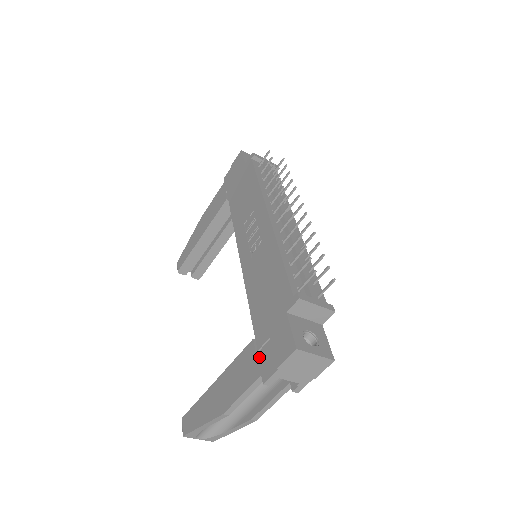
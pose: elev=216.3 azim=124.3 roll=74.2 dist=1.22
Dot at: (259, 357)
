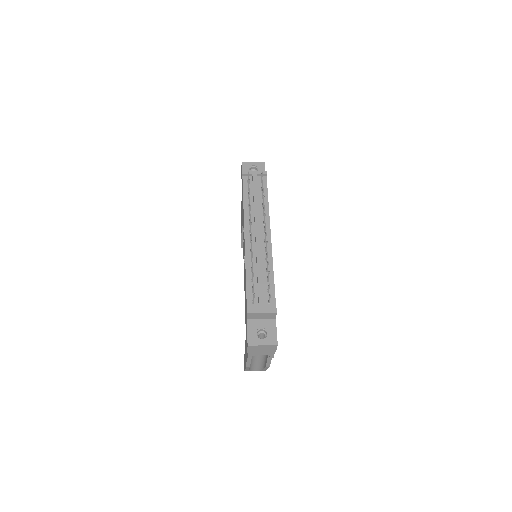
Dot at: occluded
